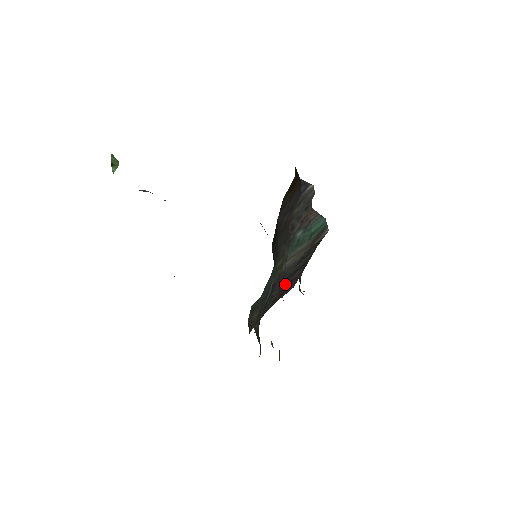
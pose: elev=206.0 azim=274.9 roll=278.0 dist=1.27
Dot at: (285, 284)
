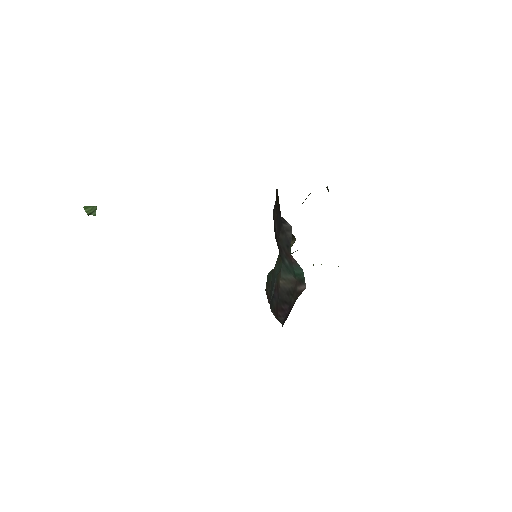
Dot at: (279, 307)
